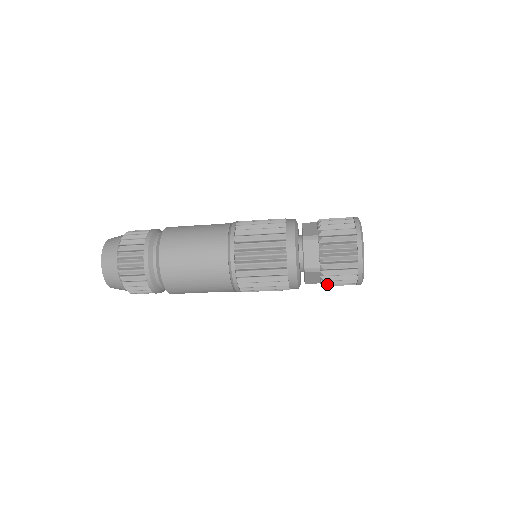
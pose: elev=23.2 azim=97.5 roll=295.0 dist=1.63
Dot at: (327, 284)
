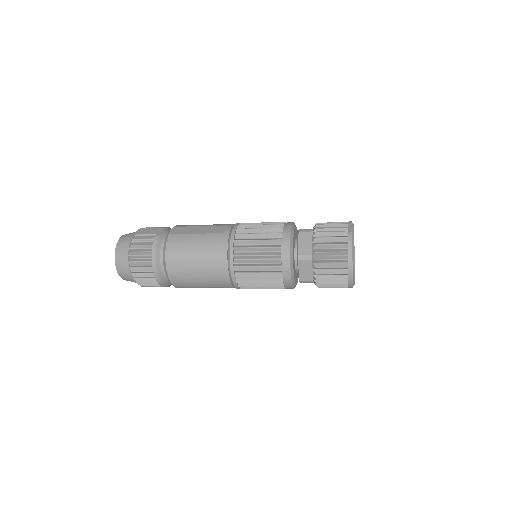
Dot at: occluded
